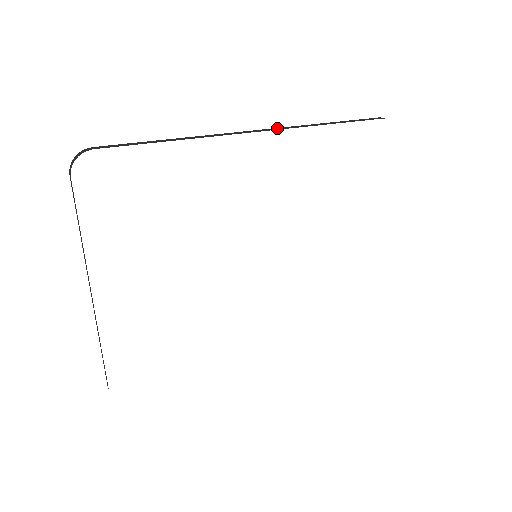
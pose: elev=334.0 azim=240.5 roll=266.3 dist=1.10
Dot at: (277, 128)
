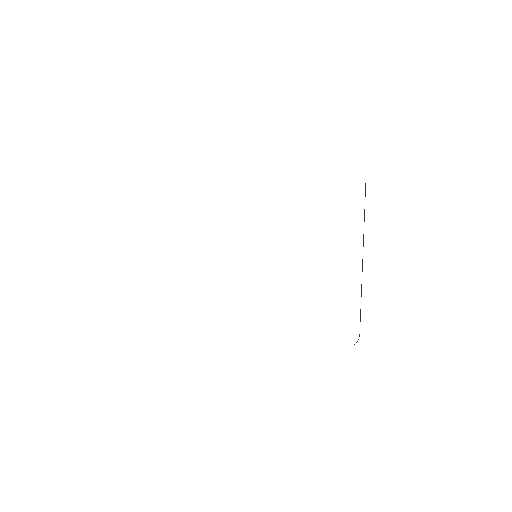
Dot at: occluded
